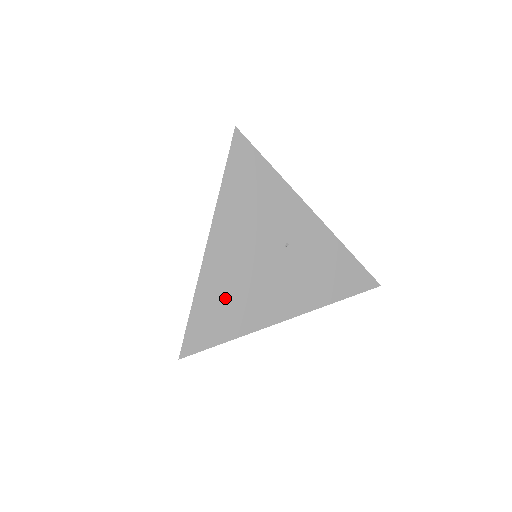
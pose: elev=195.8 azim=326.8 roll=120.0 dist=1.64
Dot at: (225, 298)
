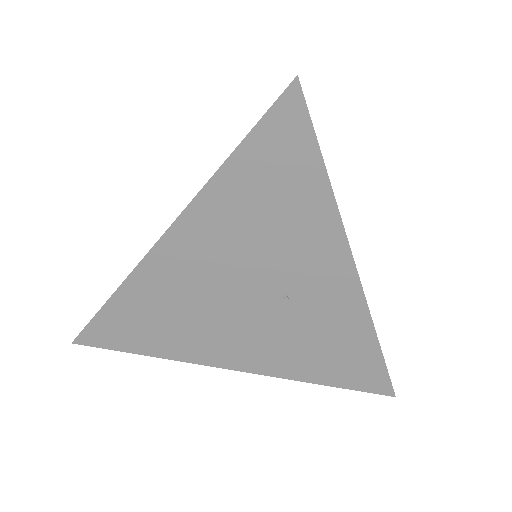
Dot at: (159, 313)
